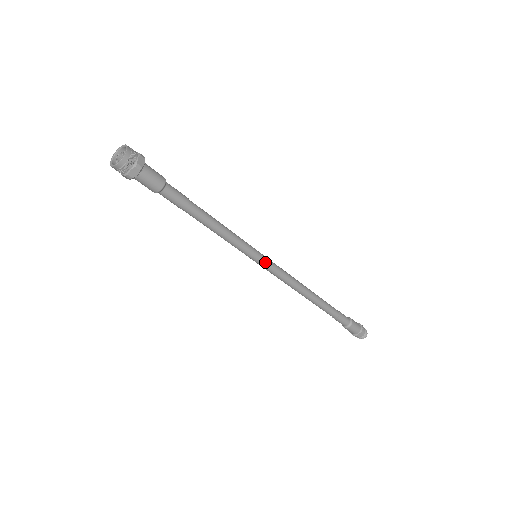
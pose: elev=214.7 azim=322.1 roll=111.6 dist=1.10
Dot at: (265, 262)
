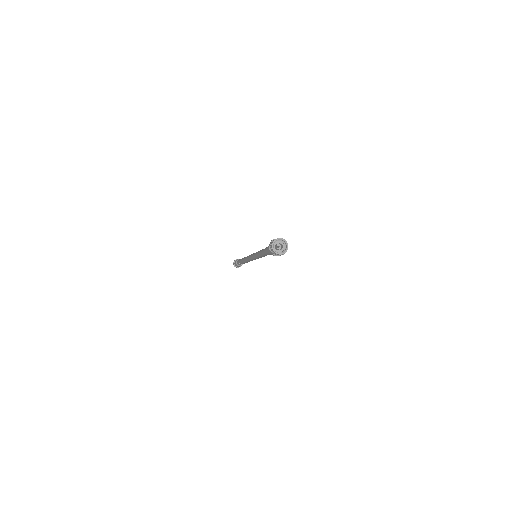
Dot at: occluded
